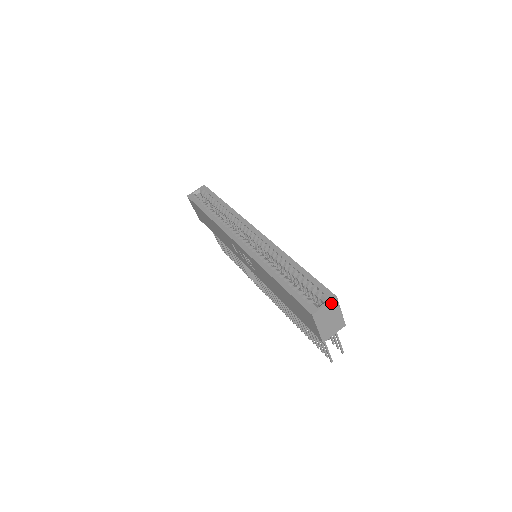
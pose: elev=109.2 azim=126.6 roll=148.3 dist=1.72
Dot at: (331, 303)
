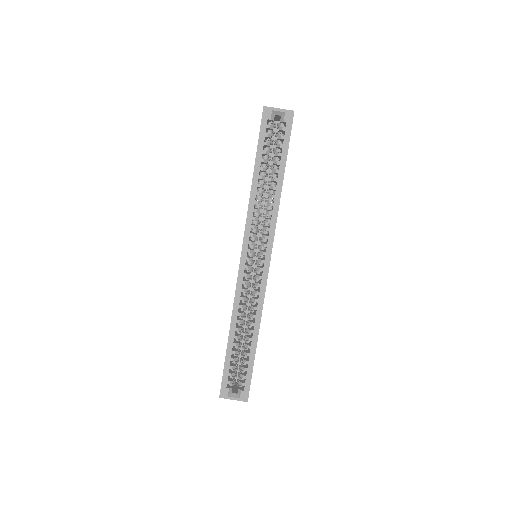
Dot at: (241, 399)
